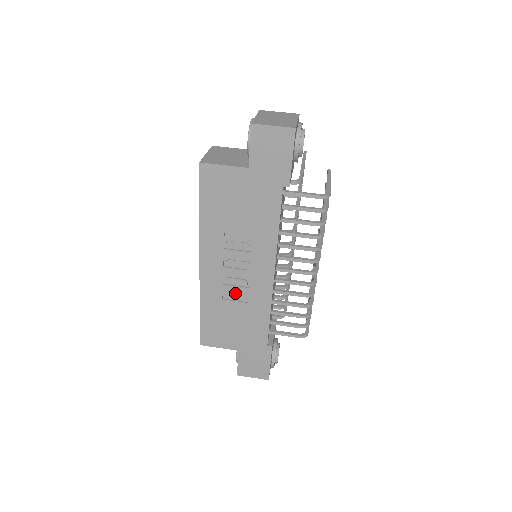
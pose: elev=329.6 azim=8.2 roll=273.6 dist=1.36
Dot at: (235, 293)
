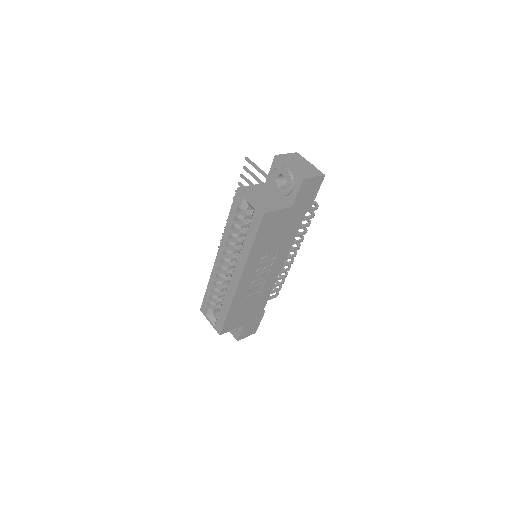
Dot at: (254, 289)
